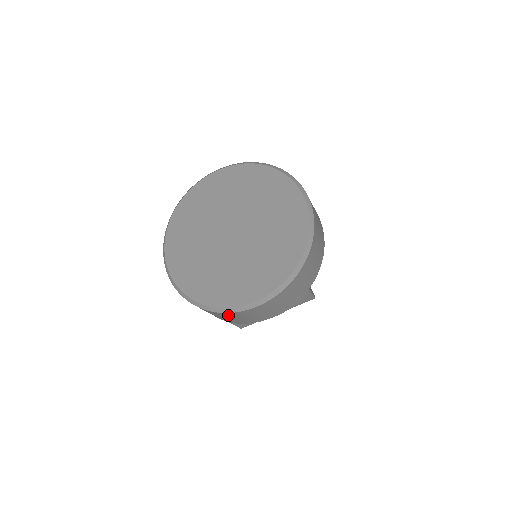
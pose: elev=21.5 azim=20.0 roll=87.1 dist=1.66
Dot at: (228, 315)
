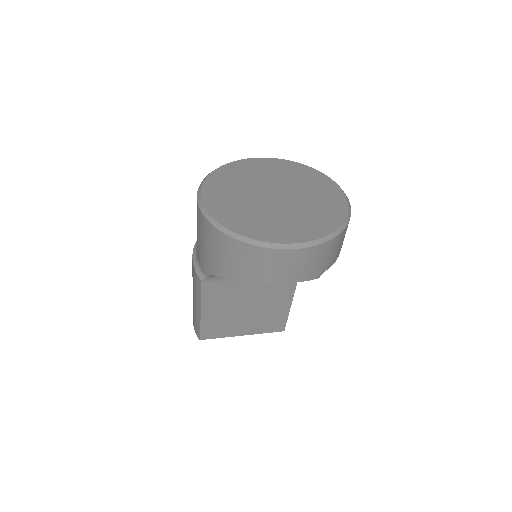
Dot at: (259, 254)
